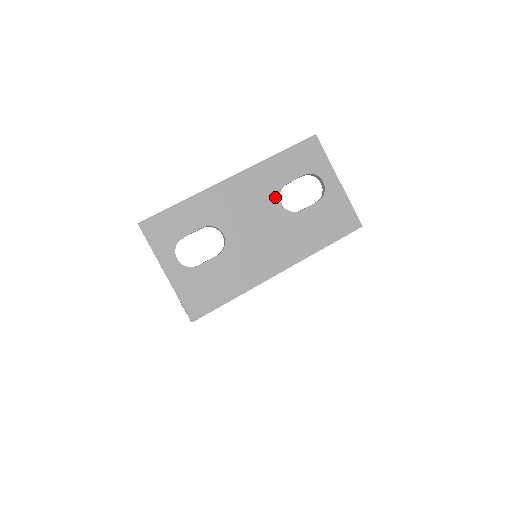
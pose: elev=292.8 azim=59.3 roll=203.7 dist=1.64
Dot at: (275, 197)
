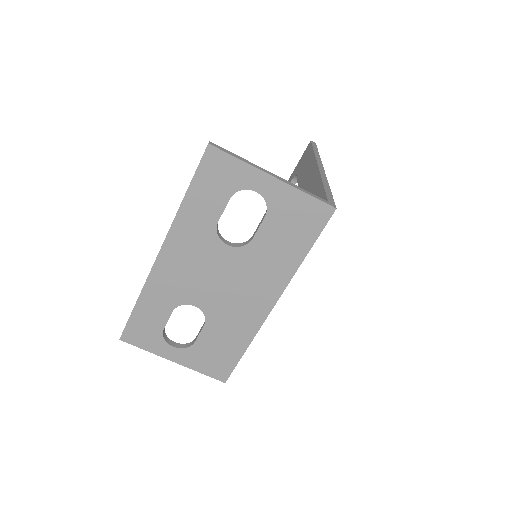
Dot at: (216, 243)
